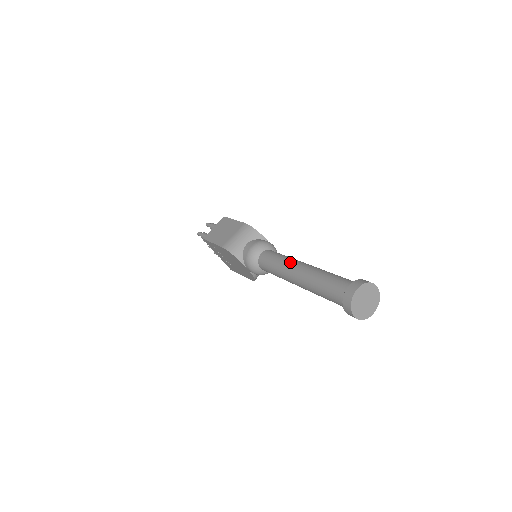
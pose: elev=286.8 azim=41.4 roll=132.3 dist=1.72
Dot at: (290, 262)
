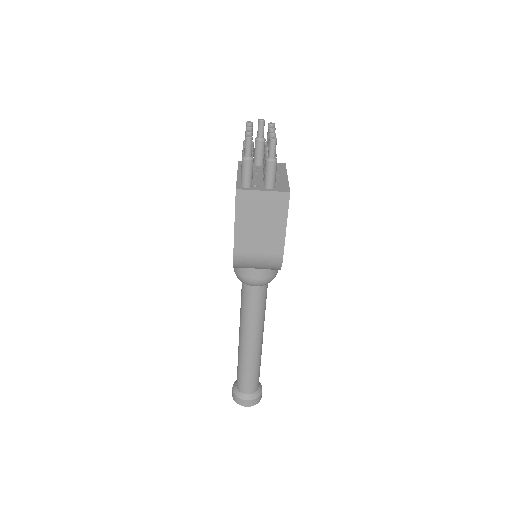
Dot at: (255, 332)
